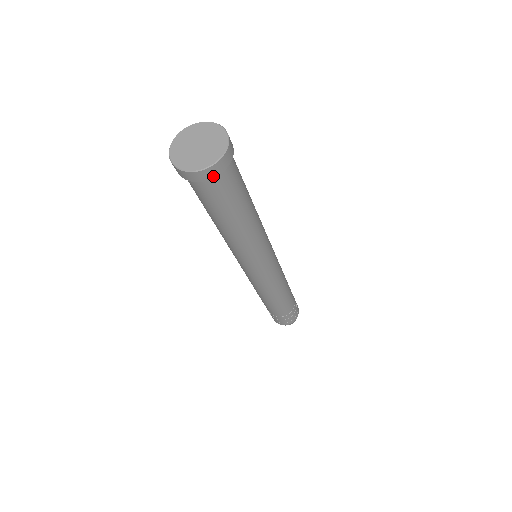
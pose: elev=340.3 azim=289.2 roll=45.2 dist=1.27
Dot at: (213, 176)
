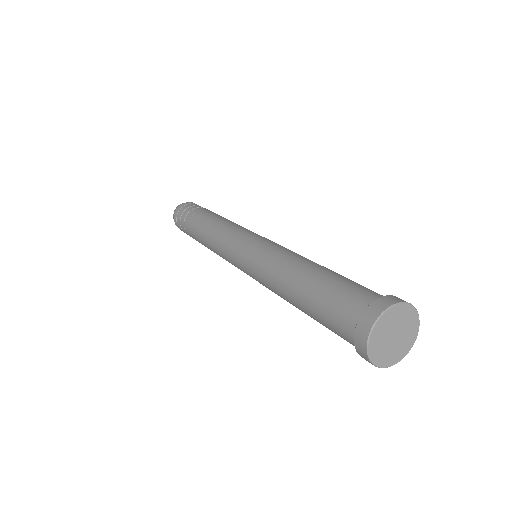
Dot at: occluded
